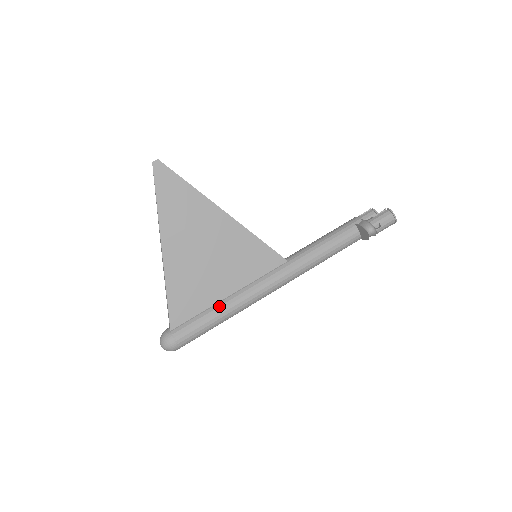
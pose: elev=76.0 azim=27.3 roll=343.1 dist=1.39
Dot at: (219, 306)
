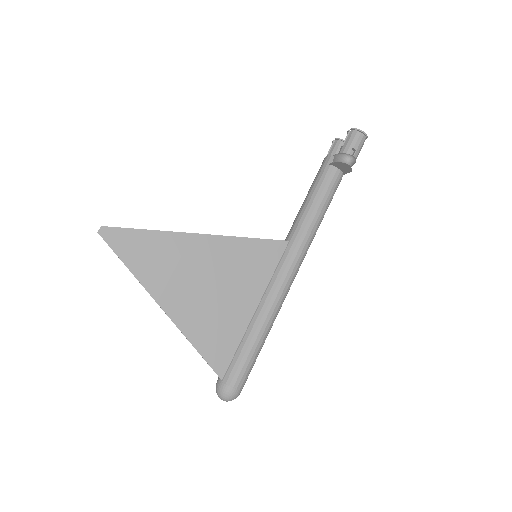
Dot at: (252, 327)
